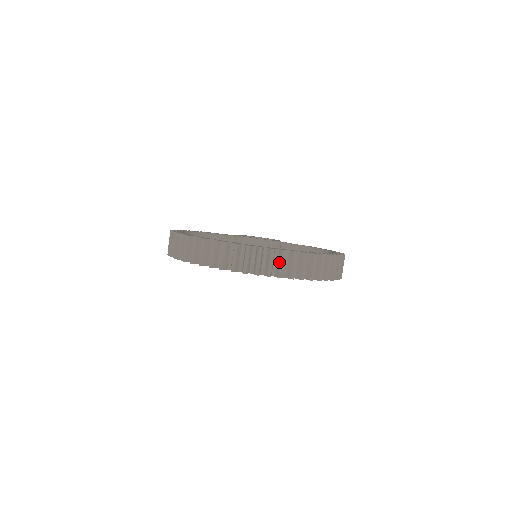
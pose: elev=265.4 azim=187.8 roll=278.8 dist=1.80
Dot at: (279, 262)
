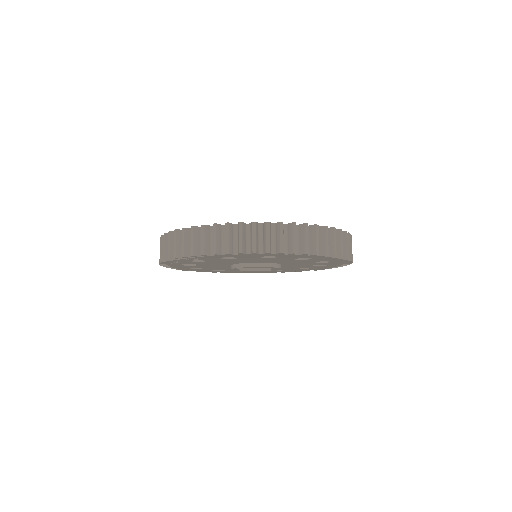
Dot at: (202, 239)
